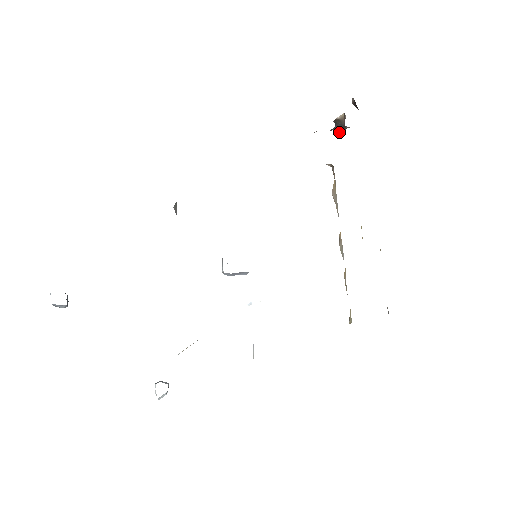
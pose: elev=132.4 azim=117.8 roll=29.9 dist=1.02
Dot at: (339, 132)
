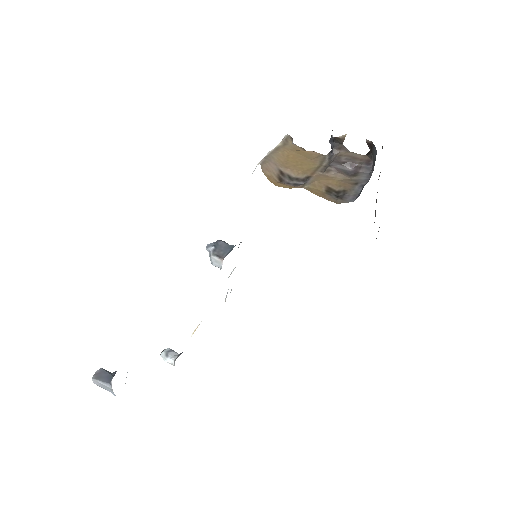
Dot at: (335, 147)
